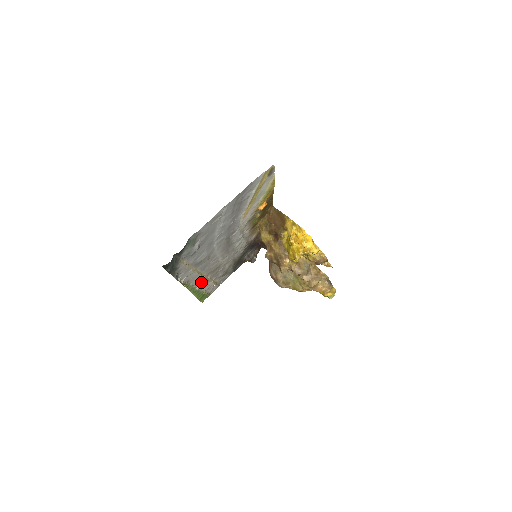
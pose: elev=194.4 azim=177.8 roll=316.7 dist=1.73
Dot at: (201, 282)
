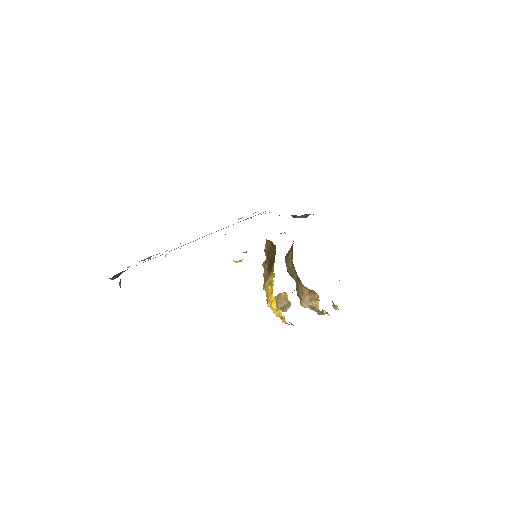
Dot at: occluded
